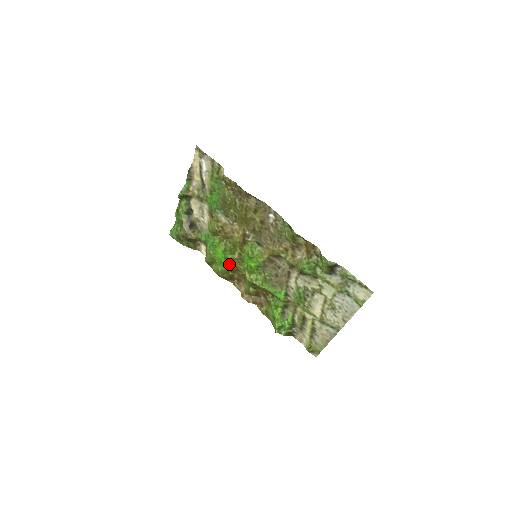
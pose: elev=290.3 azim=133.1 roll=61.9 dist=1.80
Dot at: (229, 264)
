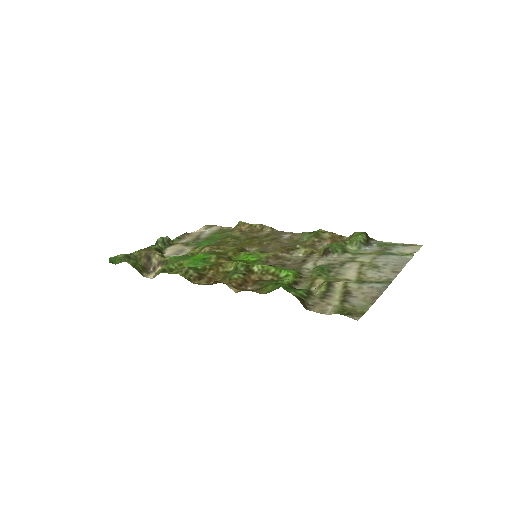
Dot at: (207, 262)
